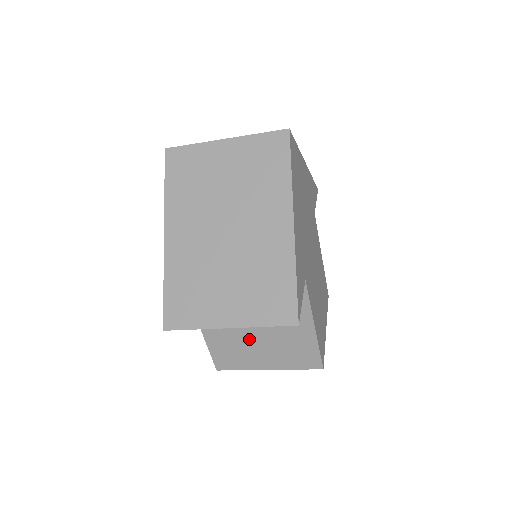
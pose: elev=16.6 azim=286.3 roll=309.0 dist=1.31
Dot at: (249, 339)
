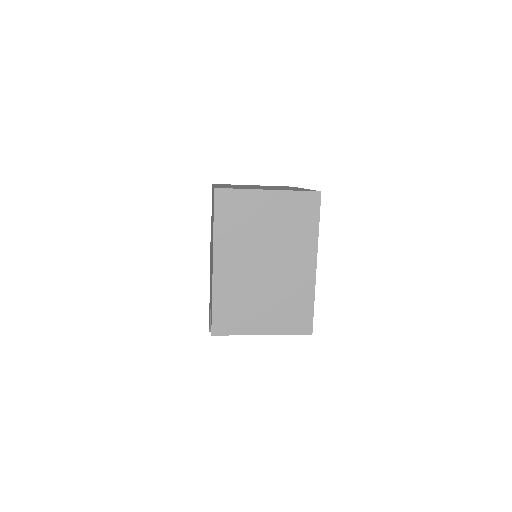
Dot at: occluded
